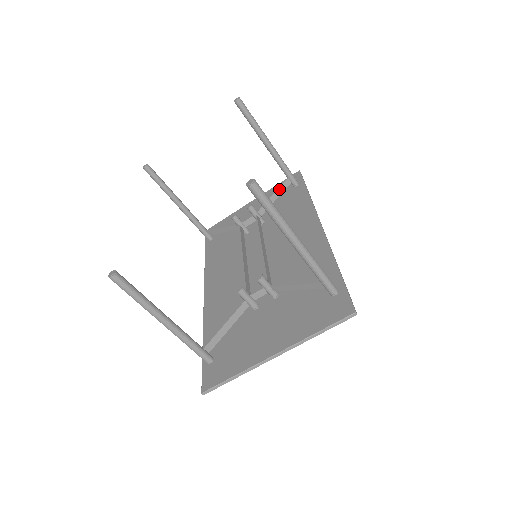
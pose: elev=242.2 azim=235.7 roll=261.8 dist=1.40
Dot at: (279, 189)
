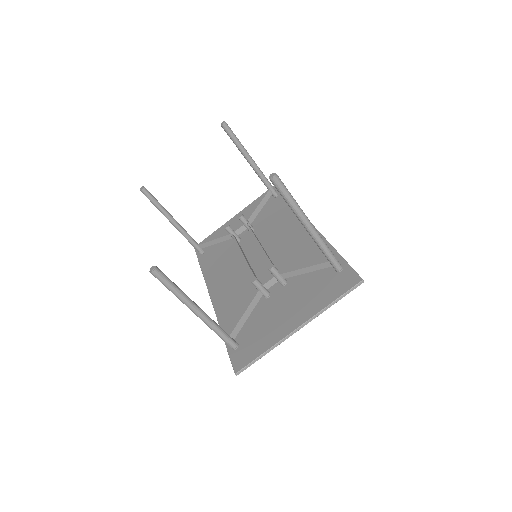
Dot at: (263, 200)
